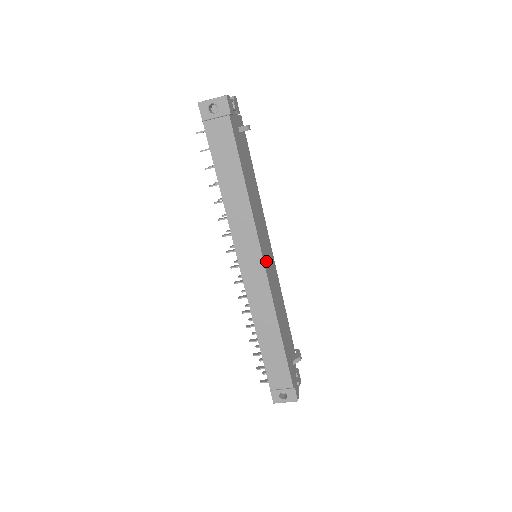
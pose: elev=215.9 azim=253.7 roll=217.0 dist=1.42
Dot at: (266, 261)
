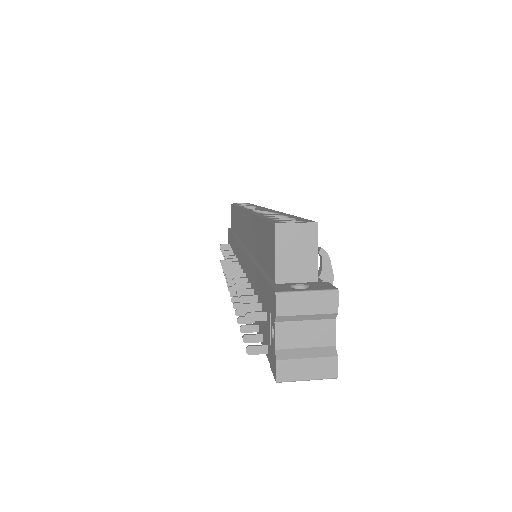
Dot at: occluded
